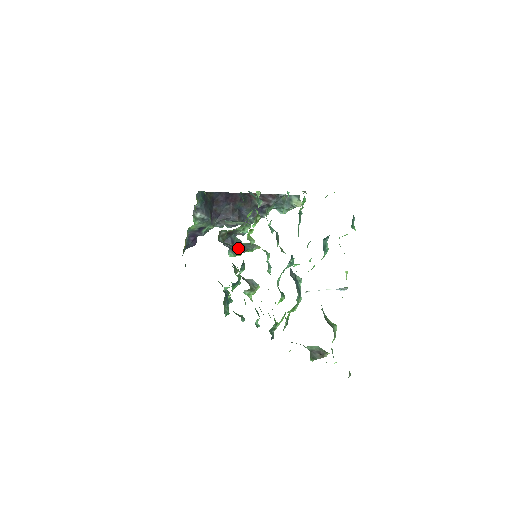
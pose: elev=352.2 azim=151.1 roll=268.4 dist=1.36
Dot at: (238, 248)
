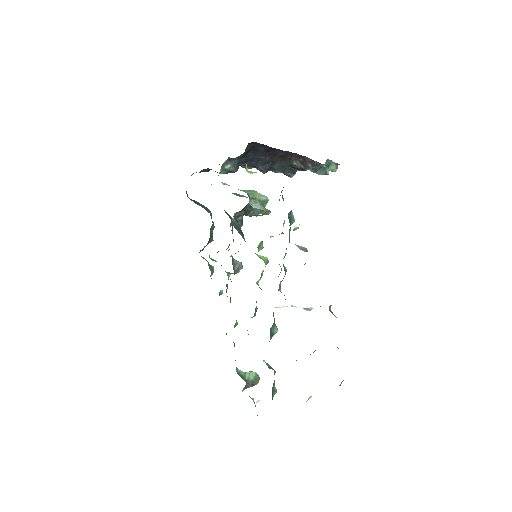
Dot at: (246, 212)
